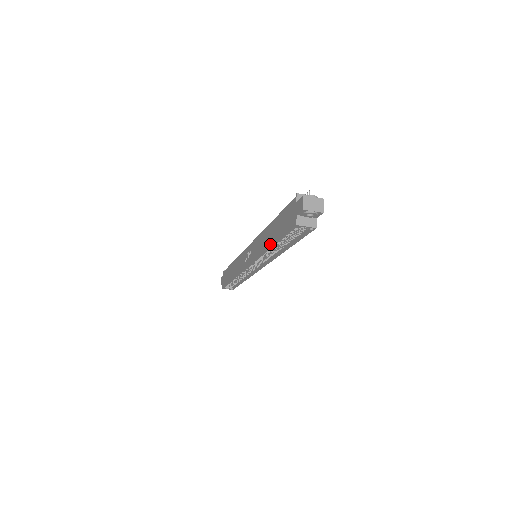
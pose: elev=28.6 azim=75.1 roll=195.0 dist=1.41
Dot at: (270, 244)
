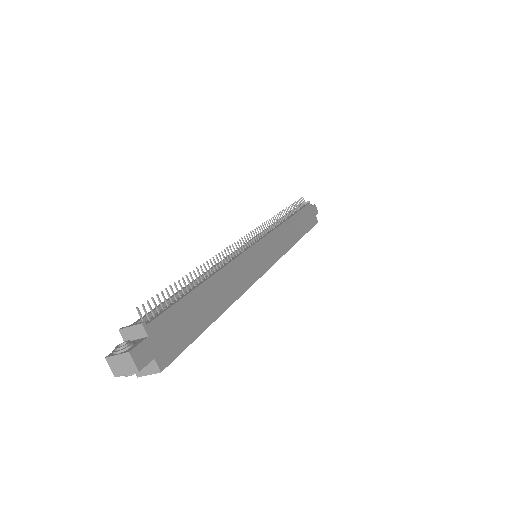
Dot at: occluded
